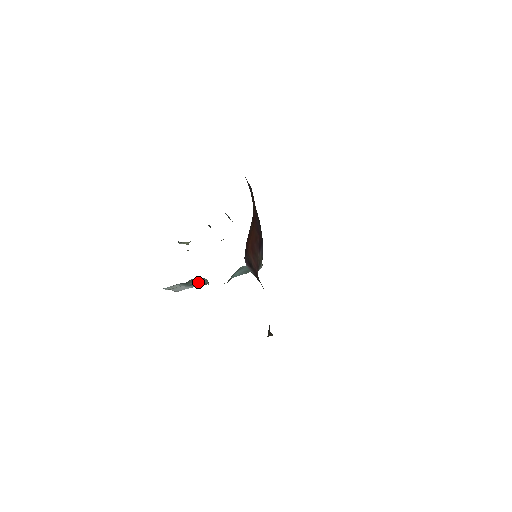
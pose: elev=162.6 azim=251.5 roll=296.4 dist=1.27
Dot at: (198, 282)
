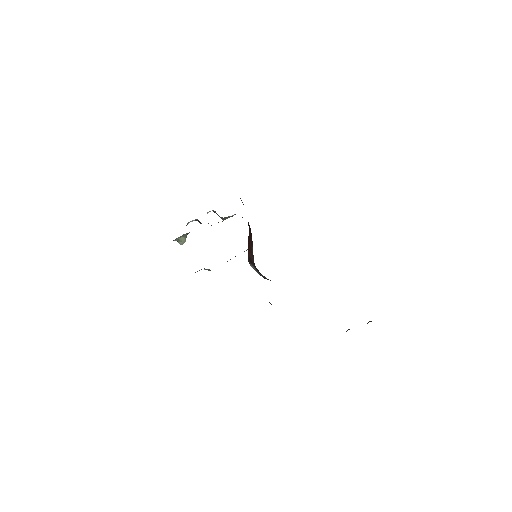
Dot at: occluded
